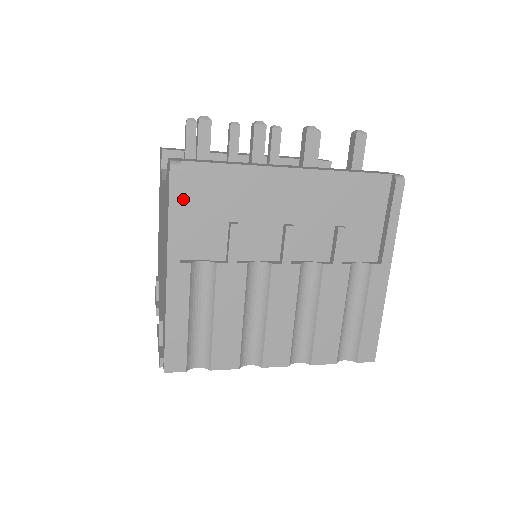
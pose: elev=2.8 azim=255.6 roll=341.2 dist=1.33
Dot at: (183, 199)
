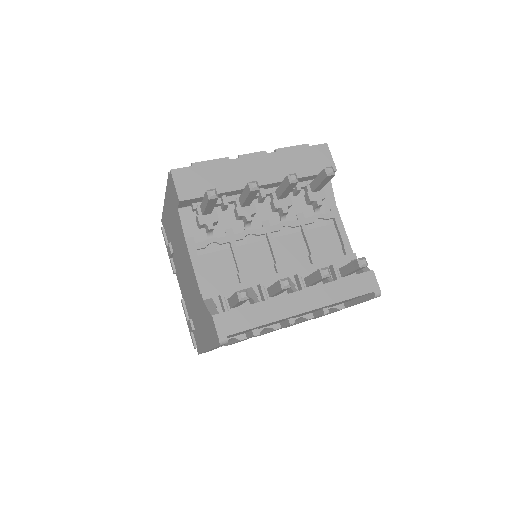
Dot at: occluded
